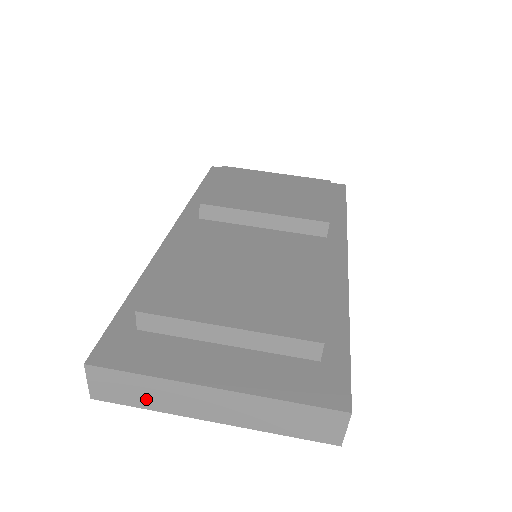
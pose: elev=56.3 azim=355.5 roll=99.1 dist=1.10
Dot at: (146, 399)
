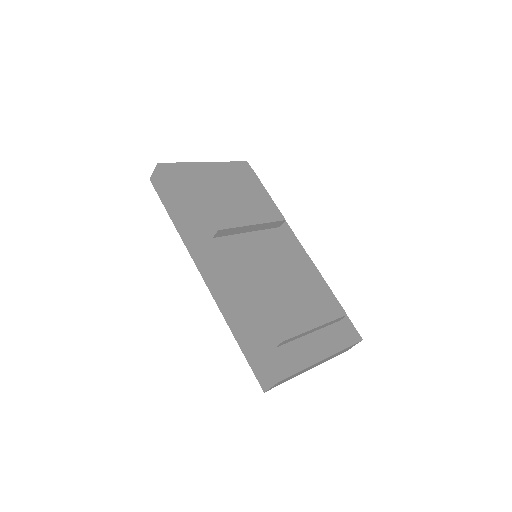
Dot at: occluded
